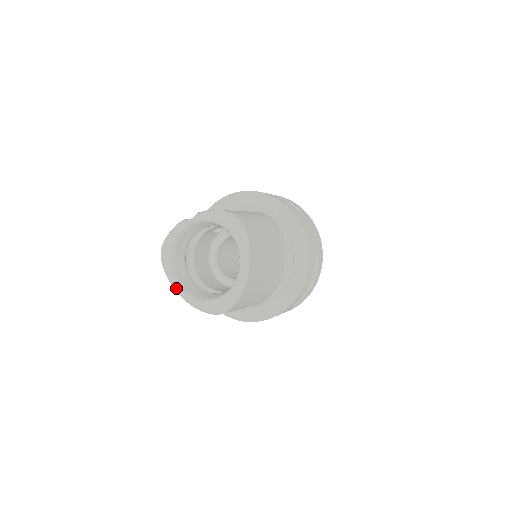
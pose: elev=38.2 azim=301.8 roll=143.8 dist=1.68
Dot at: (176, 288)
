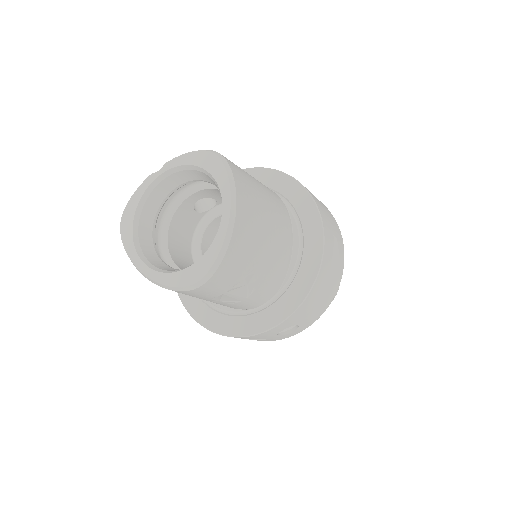
Dot at: (138, 265)
